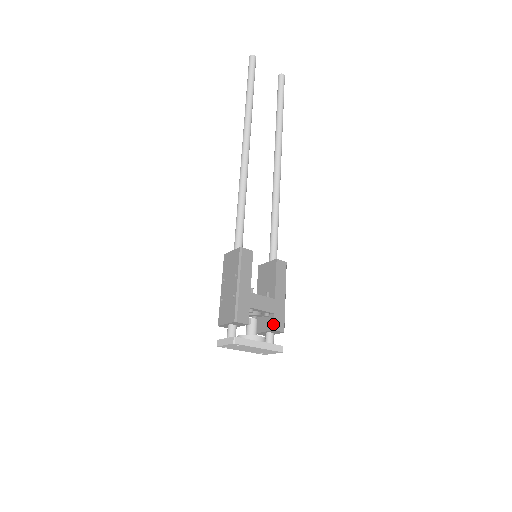
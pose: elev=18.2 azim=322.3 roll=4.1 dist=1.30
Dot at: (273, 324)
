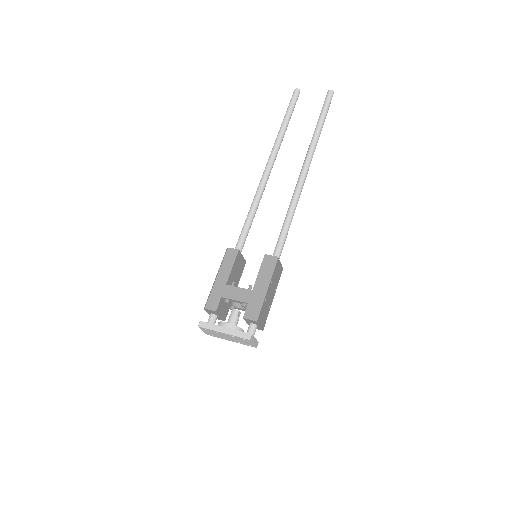
Dot at: (244, 313)
